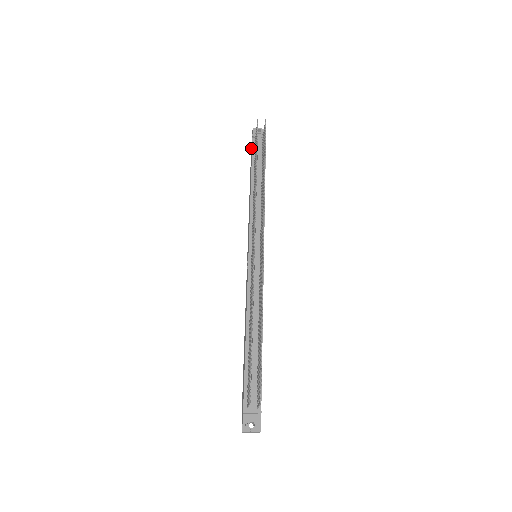
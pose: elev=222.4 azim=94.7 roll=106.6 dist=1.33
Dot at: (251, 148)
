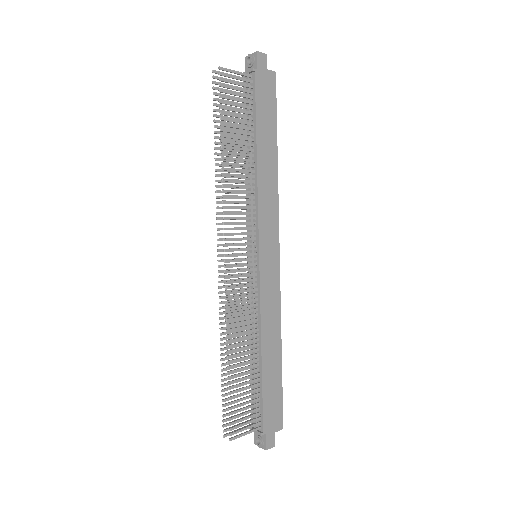
Dot at: occluded
